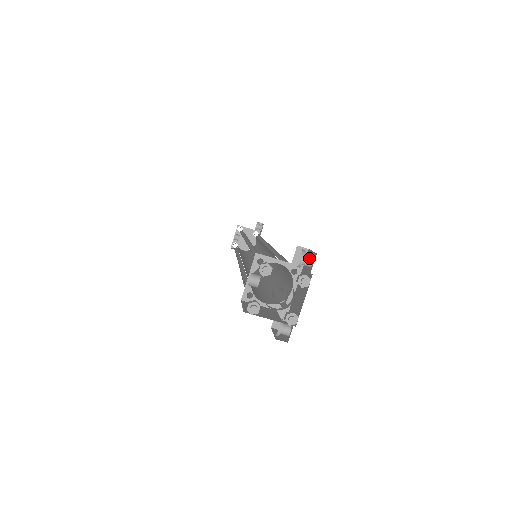
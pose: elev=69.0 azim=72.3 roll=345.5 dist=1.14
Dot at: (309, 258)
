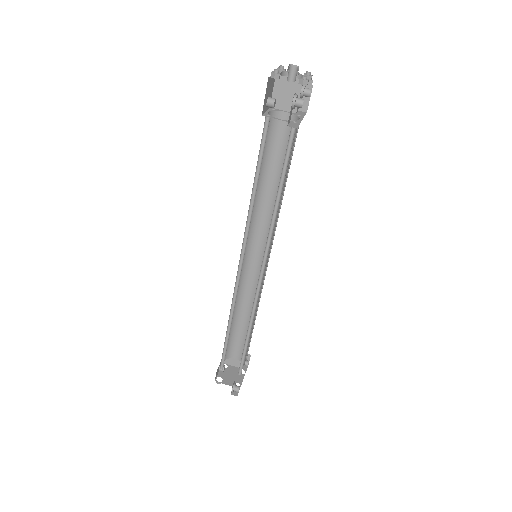
Dot at: (308, 89)
